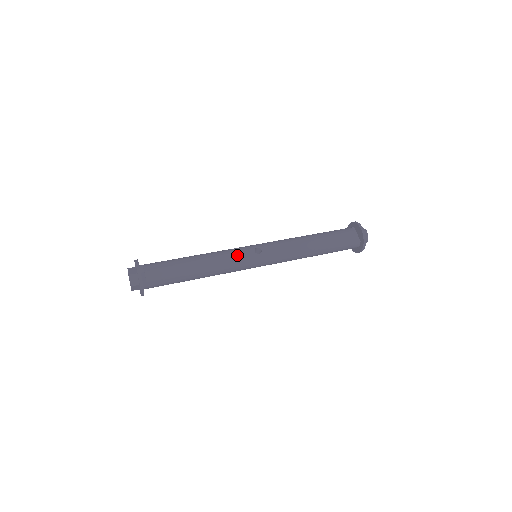
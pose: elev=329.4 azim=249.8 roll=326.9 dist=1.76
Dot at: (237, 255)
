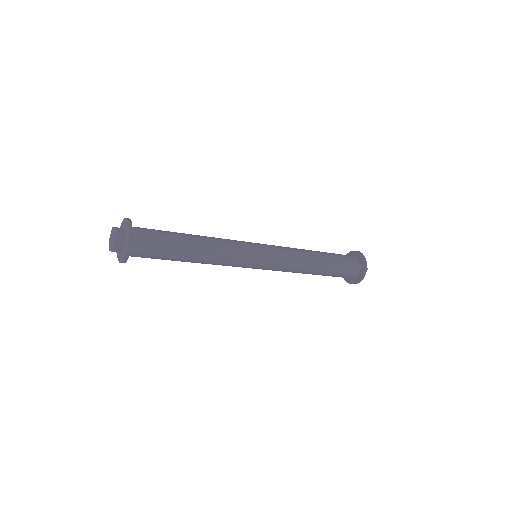
Dot at: (239, 243)
